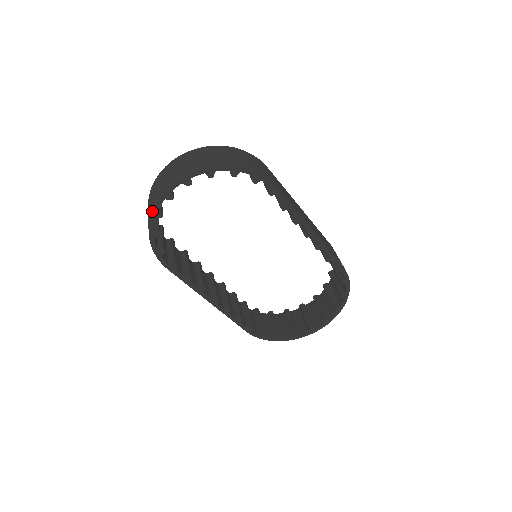
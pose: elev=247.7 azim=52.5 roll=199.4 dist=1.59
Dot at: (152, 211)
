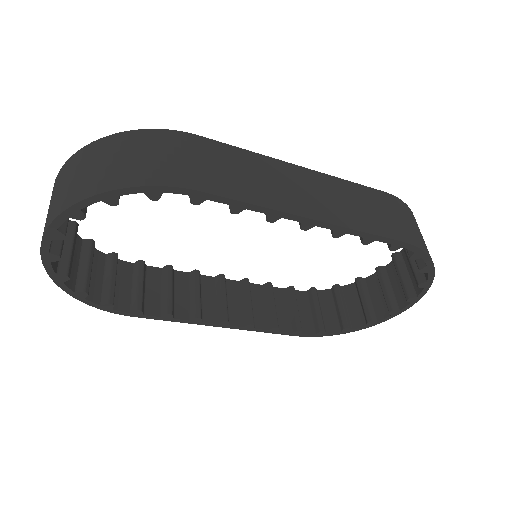
Dot at: (50, 277)
